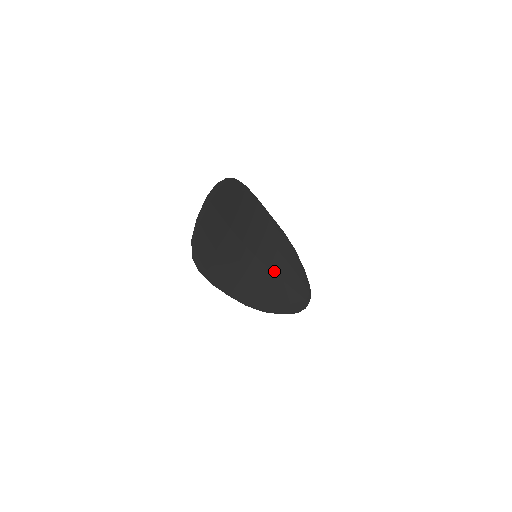
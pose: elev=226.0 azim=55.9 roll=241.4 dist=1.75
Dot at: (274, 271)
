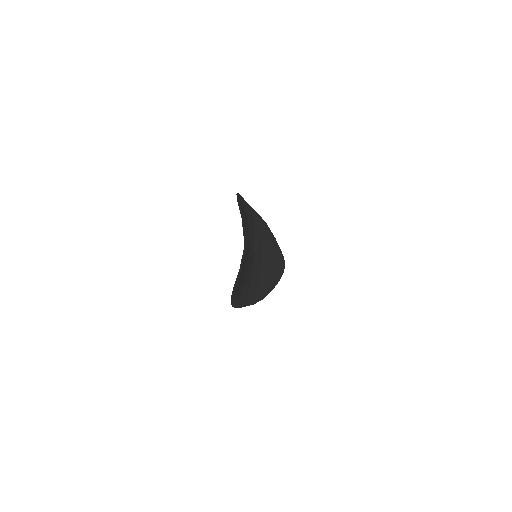
Dot at: (264, 258)
